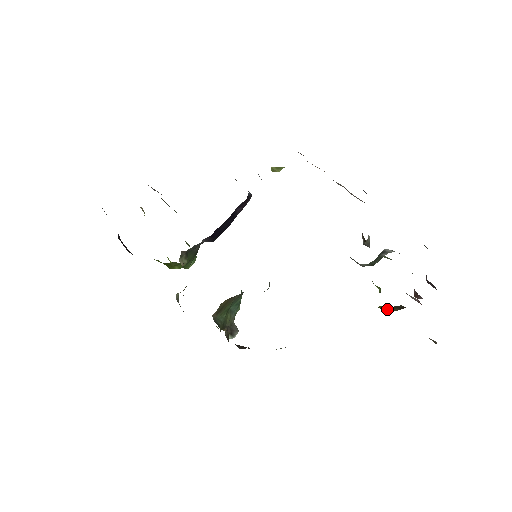
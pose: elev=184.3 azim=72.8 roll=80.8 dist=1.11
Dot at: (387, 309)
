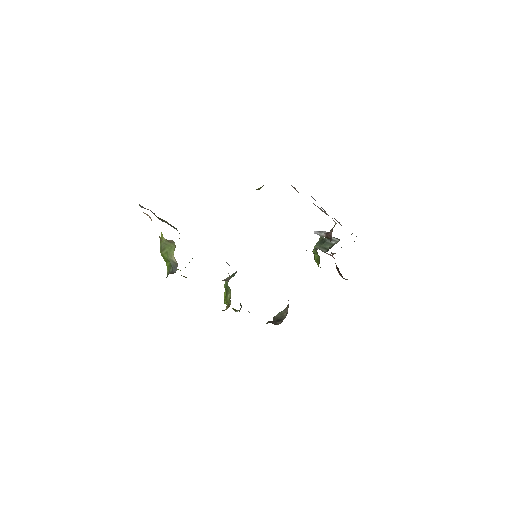
Dot at: occluded
